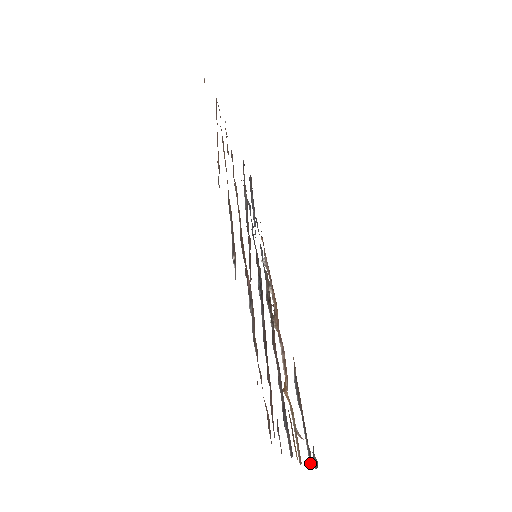
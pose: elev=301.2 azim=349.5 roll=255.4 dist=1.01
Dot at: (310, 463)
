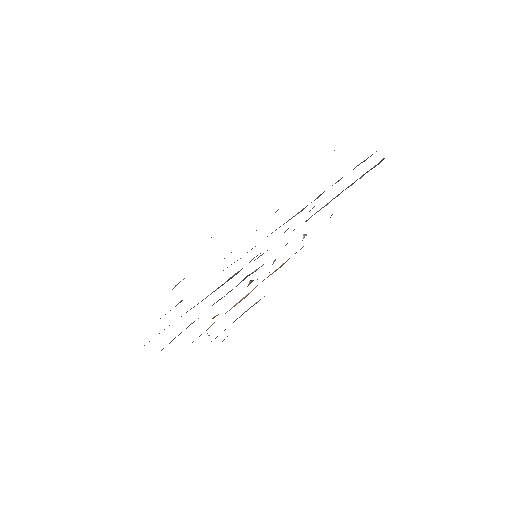
Dot at: occluded
